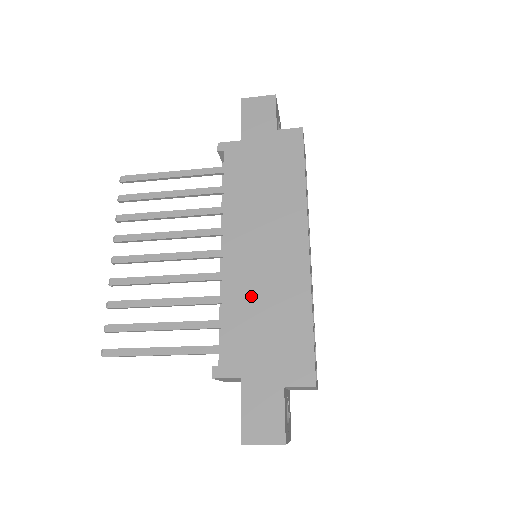
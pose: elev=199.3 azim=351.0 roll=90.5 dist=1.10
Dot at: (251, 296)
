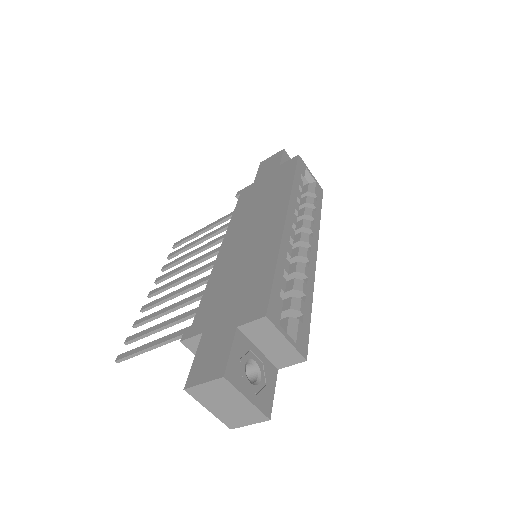
Dot at: (230, 270)
